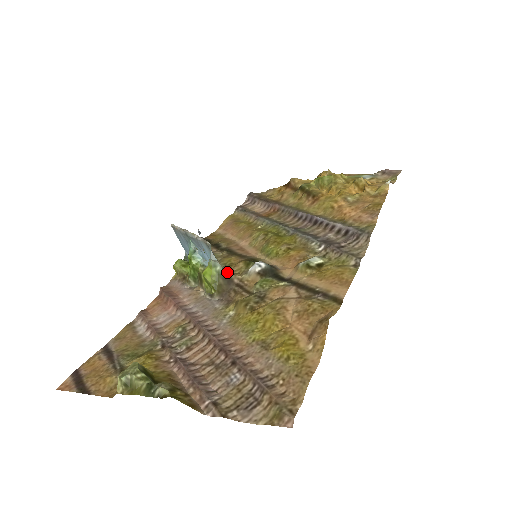
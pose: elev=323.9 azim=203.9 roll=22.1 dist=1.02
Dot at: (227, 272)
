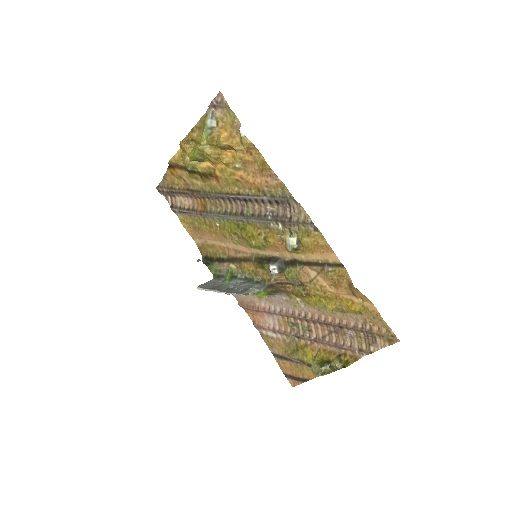
Dot at: (266, 286)
